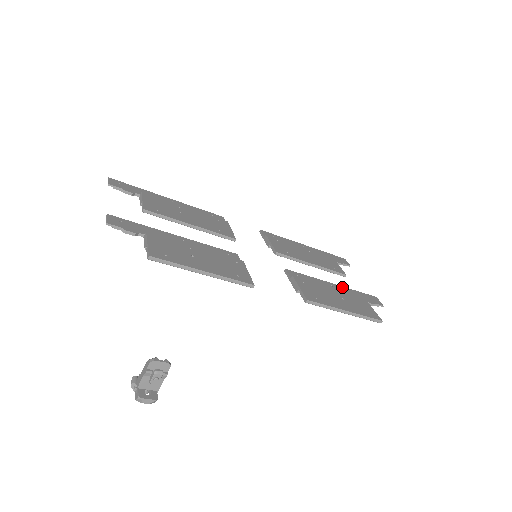
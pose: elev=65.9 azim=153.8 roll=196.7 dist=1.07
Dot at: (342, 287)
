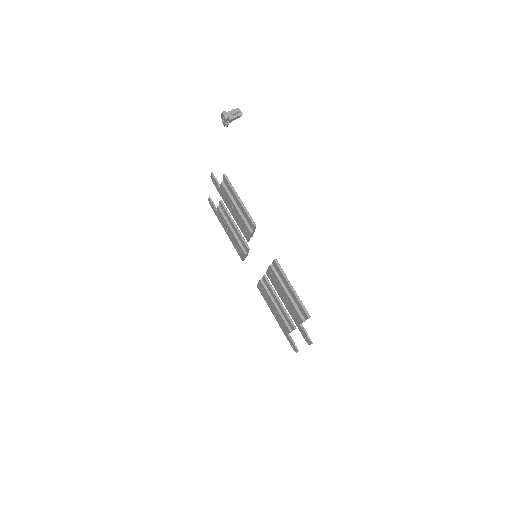
Dot at: occluded
